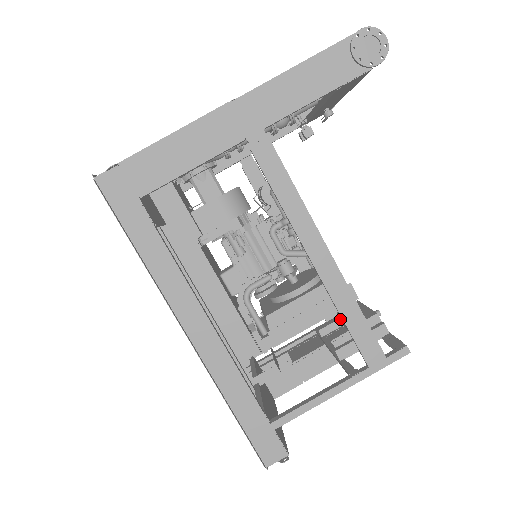
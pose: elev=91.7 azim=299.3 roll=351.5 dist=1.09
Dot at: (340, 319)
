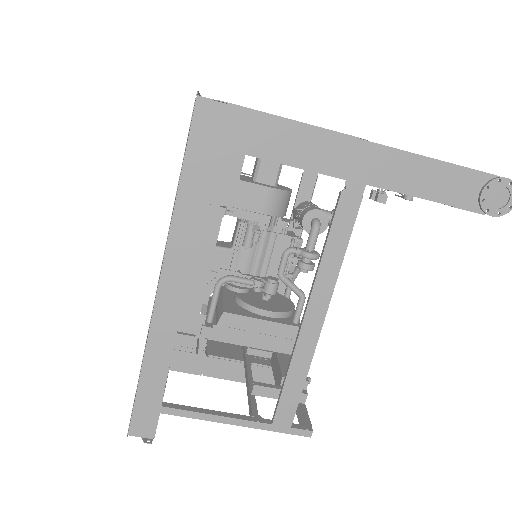
Dot at: (272, 353)
